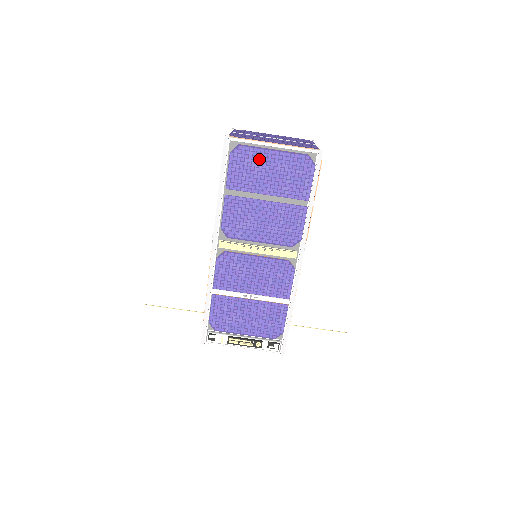
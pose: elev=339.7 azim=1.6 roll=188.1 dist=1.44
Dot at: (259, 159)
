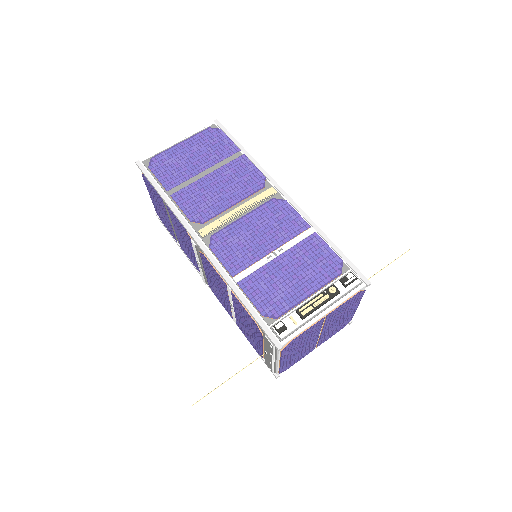
Dot at: (175, 155)
